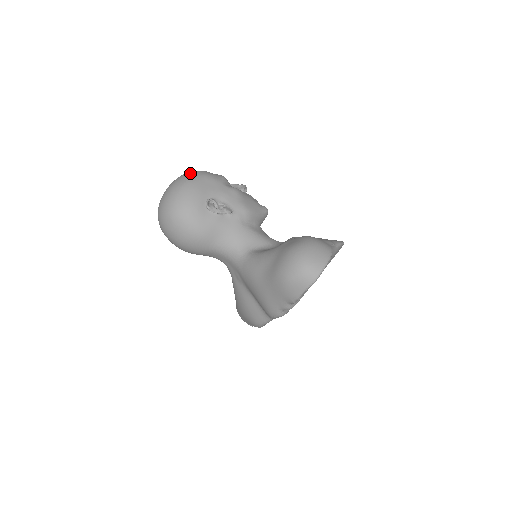
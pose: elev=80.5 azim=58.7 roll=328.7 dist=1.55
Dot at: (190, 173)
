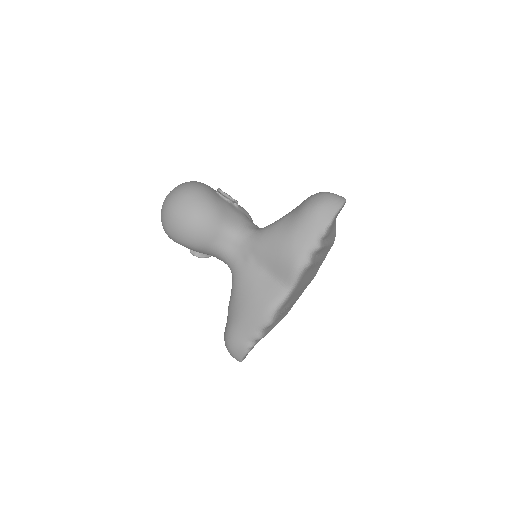
Dot at: occluded
